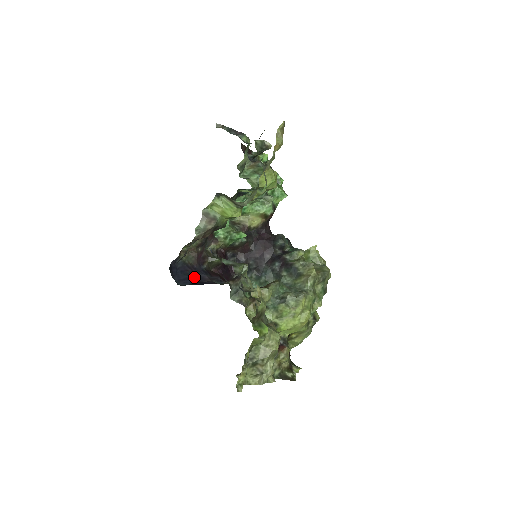
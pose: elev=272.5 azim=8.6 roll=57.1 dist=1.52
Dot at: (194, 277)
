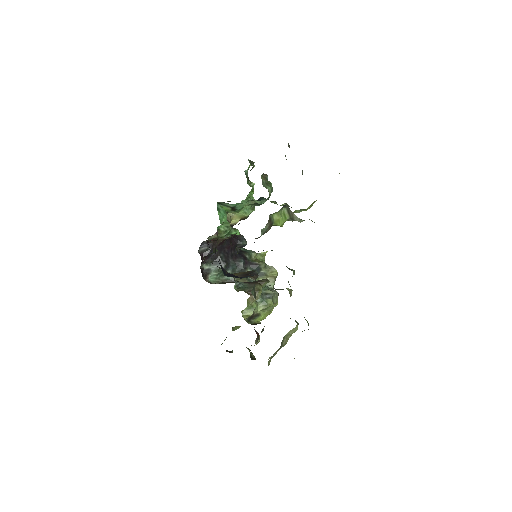
Dot at: (221, 268)
